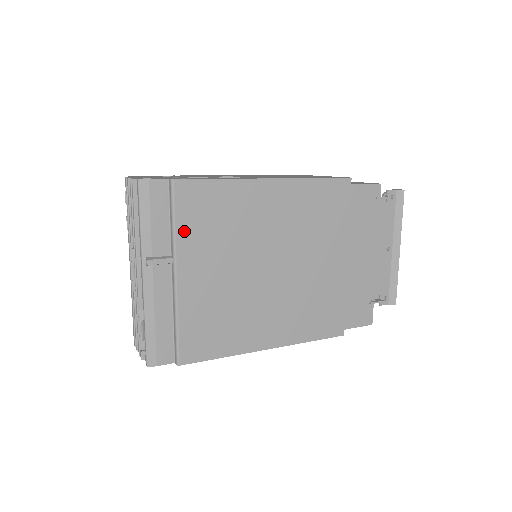
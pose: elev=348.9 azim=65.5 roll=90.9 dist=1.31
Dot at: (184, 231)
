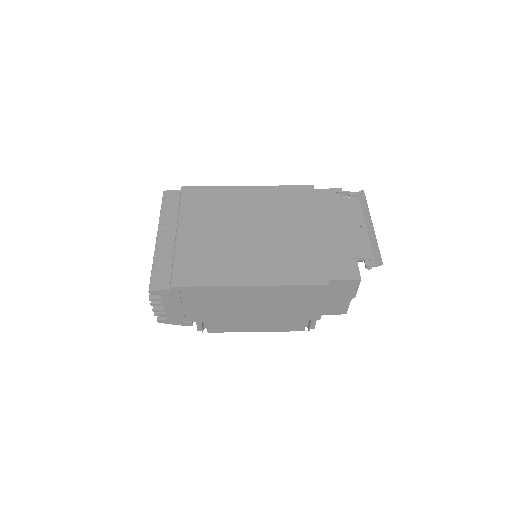
Dot at: (186, 209)
